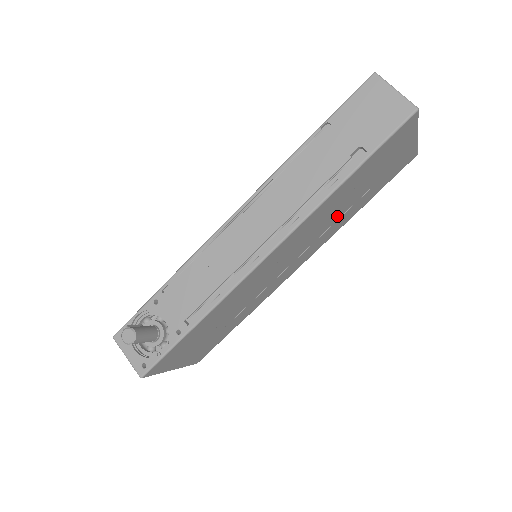
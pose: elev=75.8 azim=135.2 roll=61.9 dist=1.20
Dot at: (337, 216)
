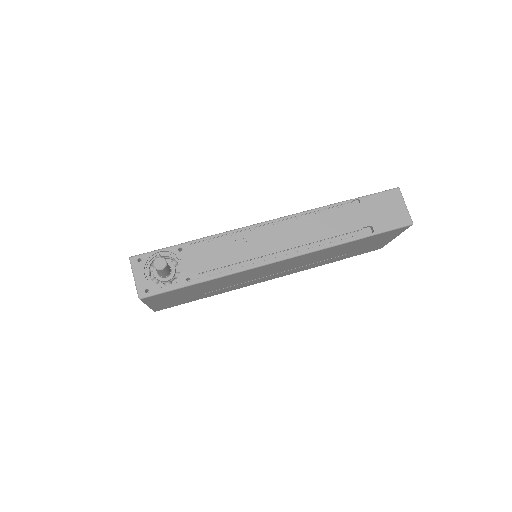
Dot at: (322, 259)
